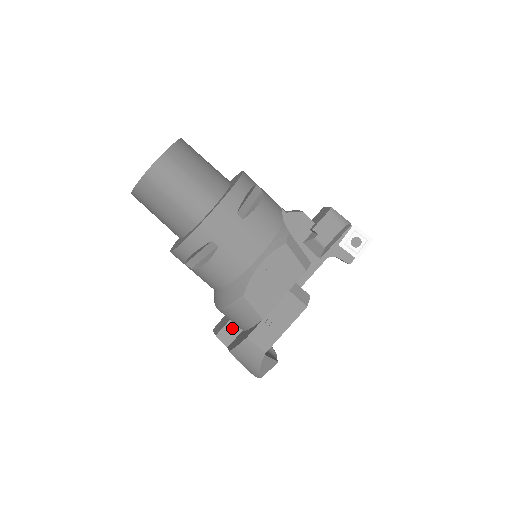
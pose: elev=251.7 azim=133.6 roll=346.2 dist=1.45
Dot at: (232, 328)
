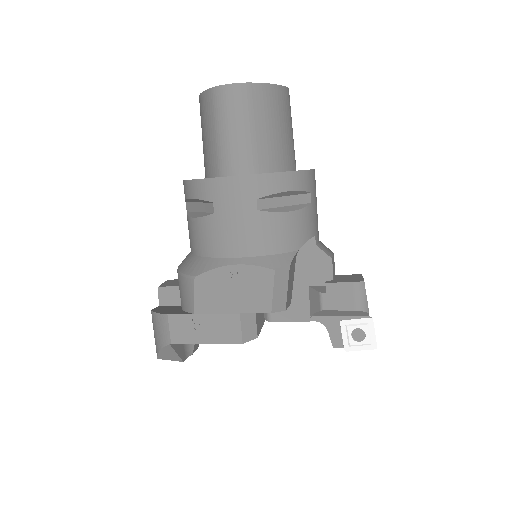
Dot at: (177, 294)
